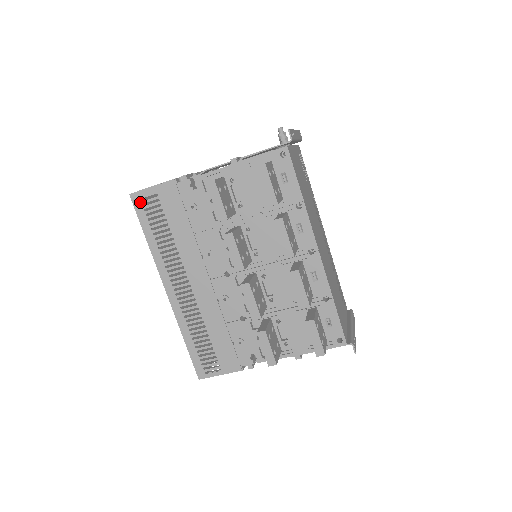
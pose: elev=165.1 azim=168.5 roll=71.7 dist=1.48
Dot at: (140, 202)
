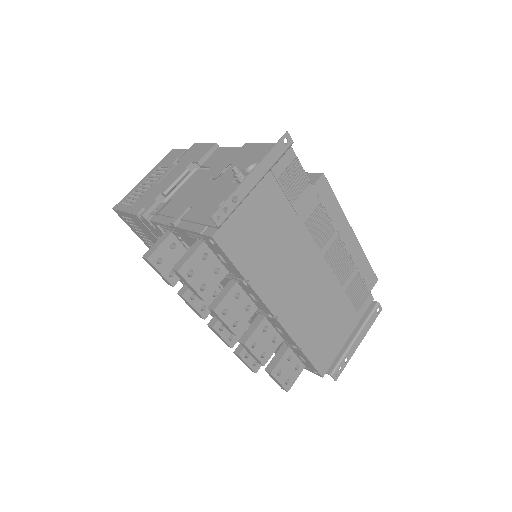
Dot at: (123, 218)
